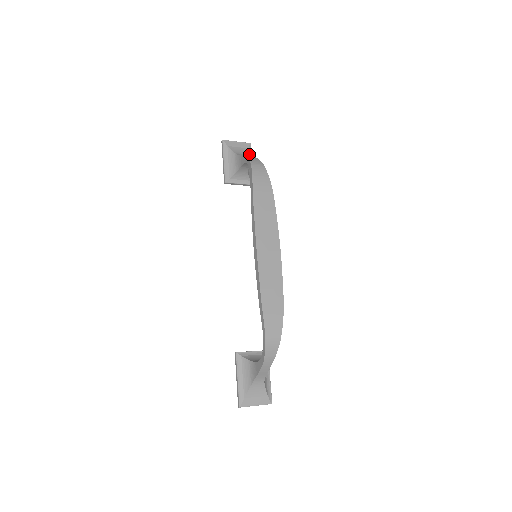
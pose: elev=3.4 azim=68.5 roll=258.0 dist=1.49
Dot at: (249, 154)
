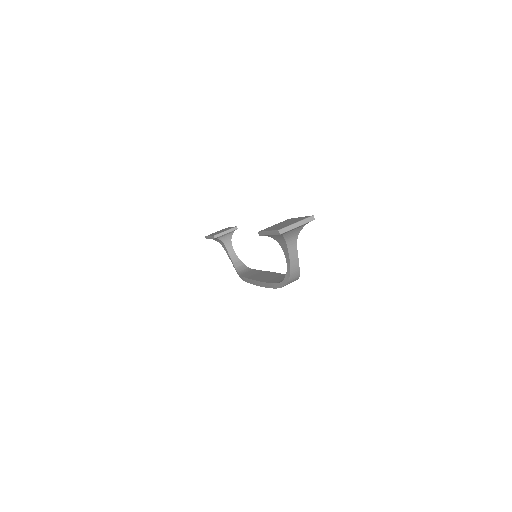
Dot at: occluded
